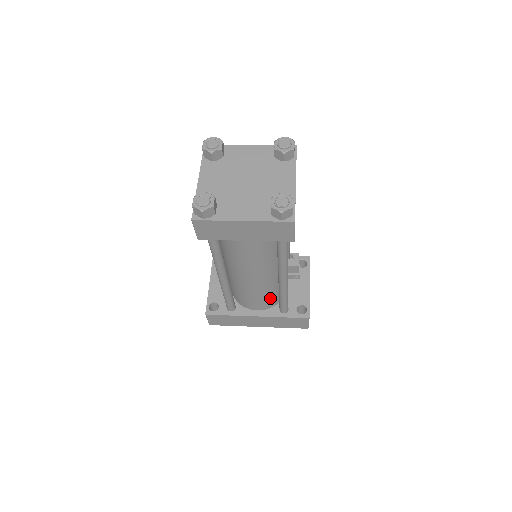
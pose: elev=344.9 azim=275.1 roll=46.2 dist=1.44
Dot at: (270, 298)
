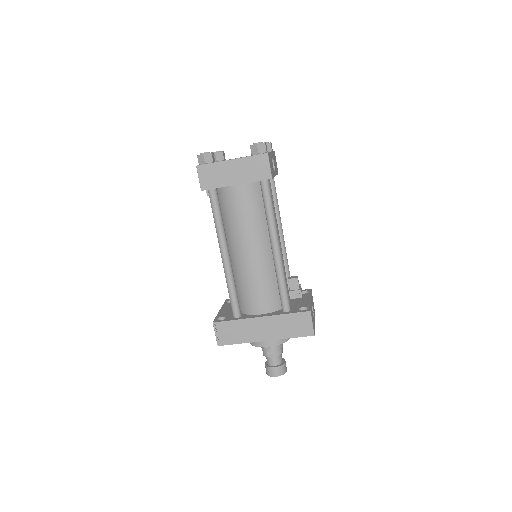
Dot at: (271, 293)
